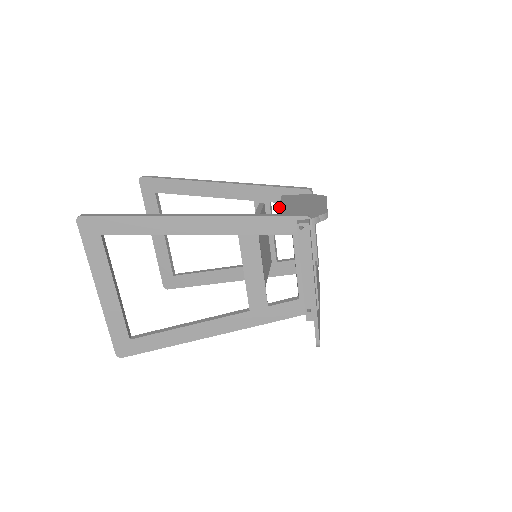
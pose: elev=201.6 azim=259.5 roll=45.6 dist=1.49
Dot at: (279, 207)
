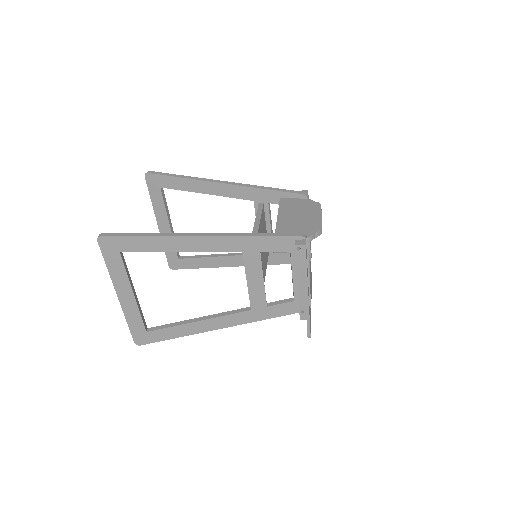
Dot at: (278, 217)
